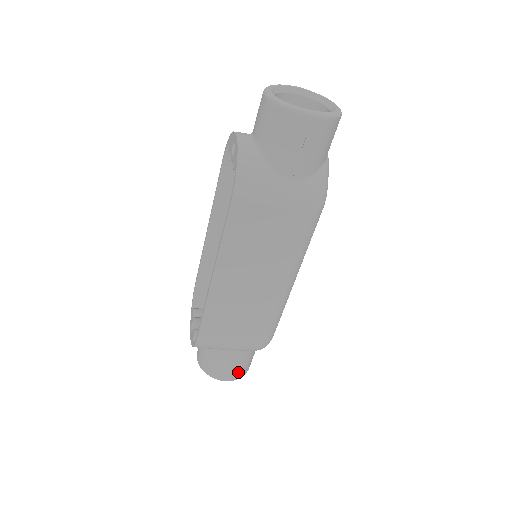
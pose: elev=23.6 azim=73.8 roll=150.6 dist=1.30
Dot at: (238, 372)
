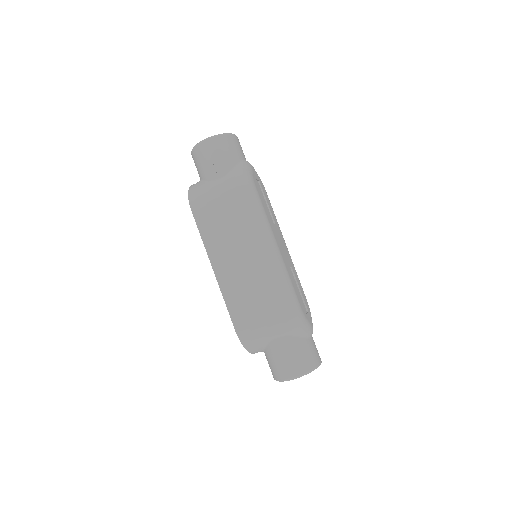
Dot at: (298, 364)
